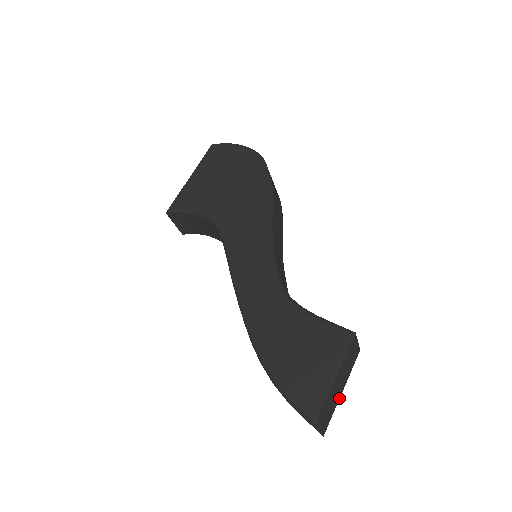
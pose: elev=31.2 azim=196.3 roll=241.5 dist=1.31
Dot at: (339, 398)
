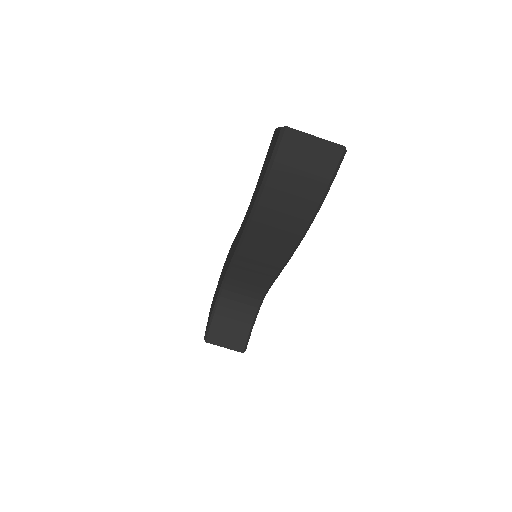
Dot at: occluded
